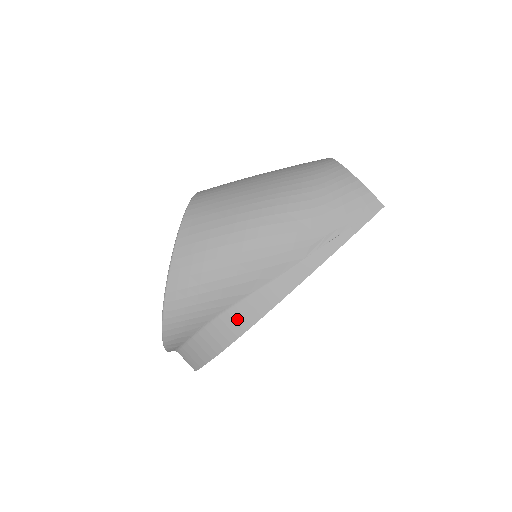
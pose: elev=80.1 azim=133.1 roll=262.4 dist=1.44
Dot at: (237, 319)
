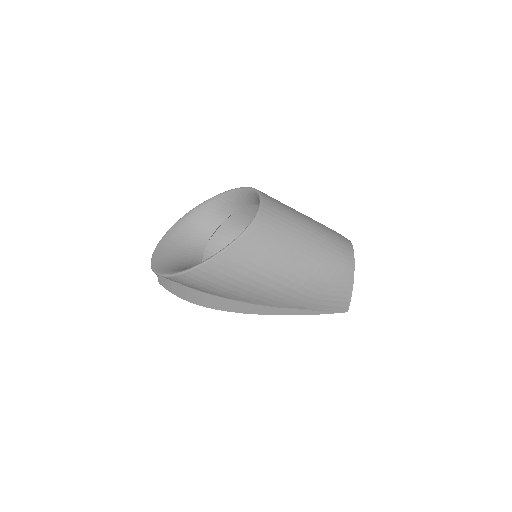
Dot at: (217, 302)
